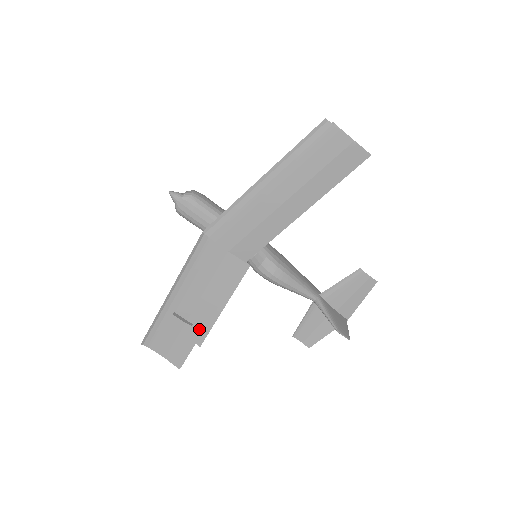
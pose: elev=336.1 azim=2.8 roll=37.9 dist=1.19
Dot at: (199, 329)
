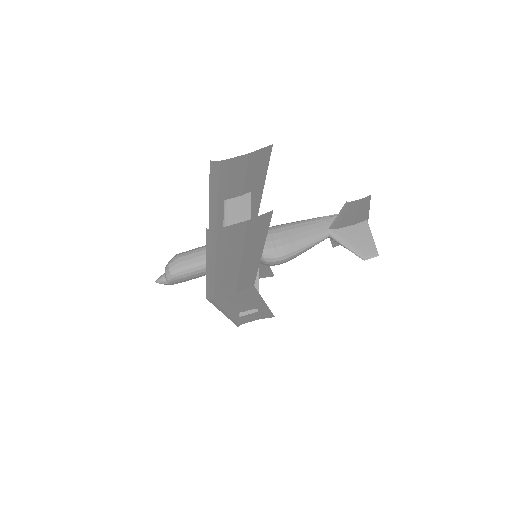
Dot at: (264, 307)
